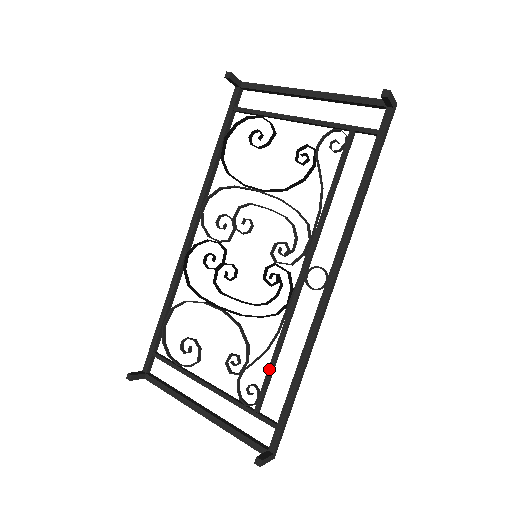
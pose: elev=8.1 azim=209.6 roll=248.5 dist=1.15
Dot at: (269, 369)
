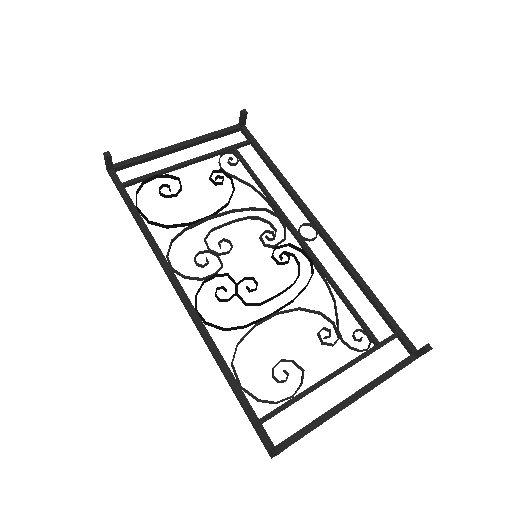
Dot at: (351, 308)
